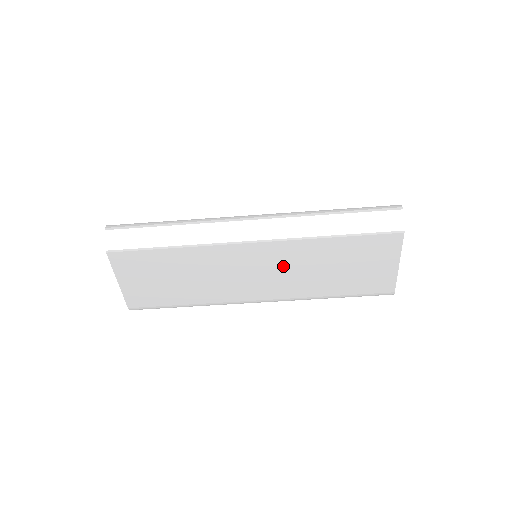
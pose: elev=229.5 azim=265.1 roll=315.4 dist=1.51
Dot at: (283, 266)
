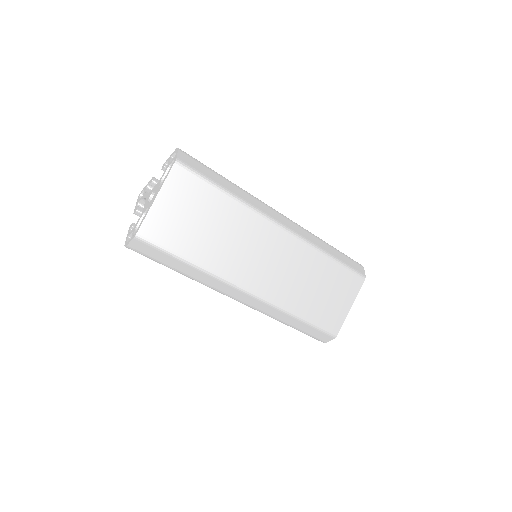
Dot at: (287, 265)
